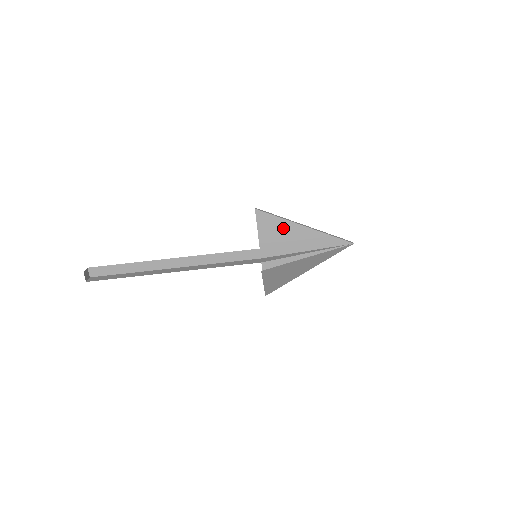
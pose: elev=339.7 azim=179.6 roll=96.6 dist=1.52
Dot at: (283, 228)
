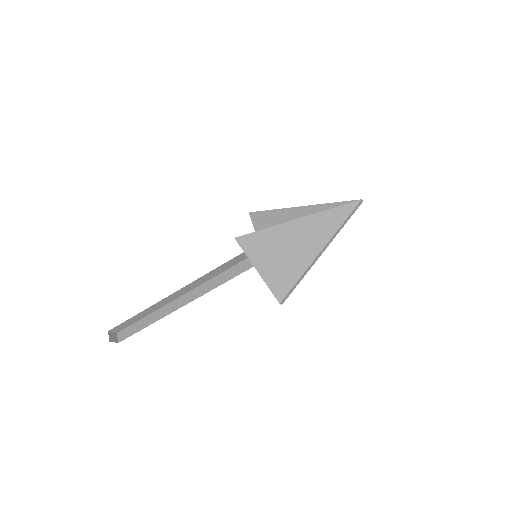
Dot at: (279, 219)
